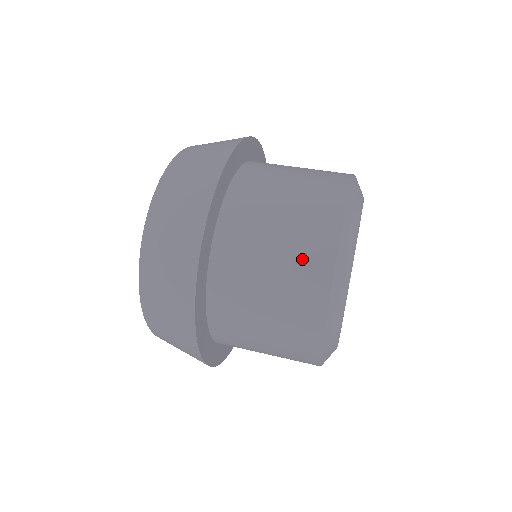
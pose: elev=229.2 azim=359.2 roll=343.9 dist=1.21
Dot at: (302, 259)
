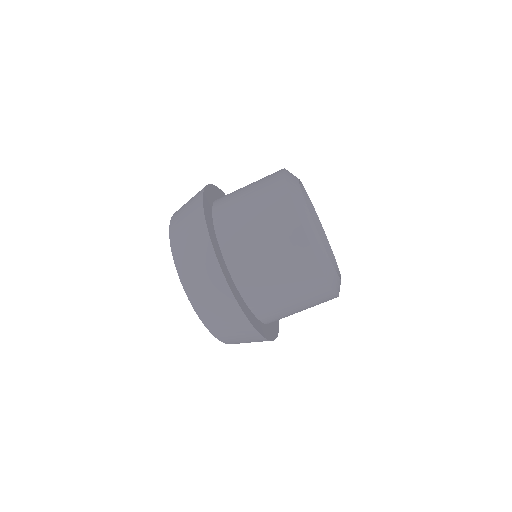
Dot at: (288, 250)
